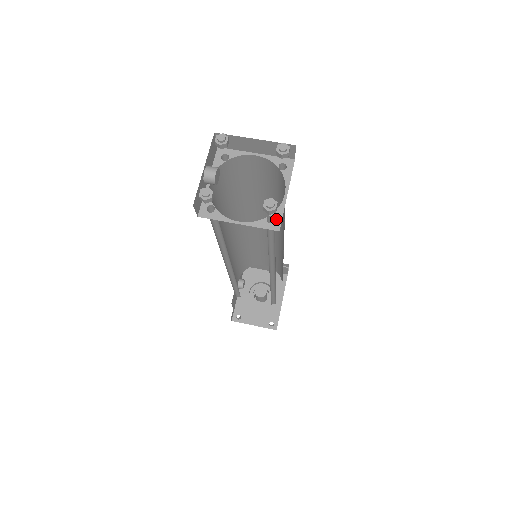
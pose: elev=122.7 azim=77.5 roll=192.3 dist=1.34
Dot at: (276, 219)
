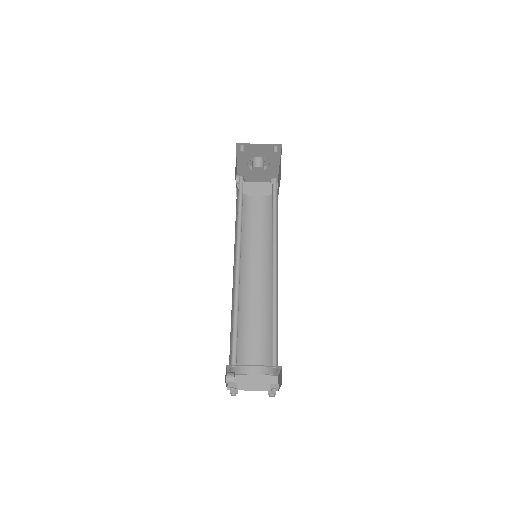
Dot at: (275, 374)
